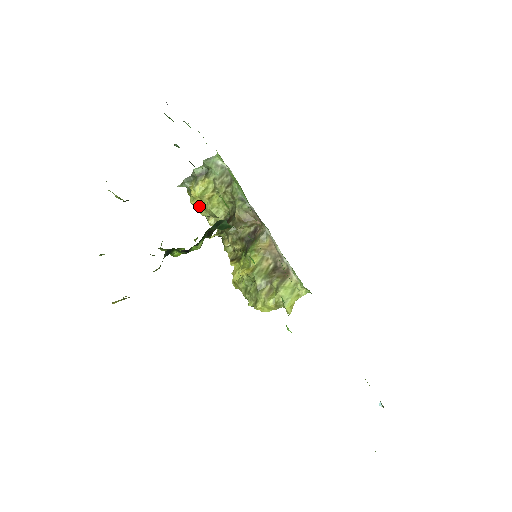
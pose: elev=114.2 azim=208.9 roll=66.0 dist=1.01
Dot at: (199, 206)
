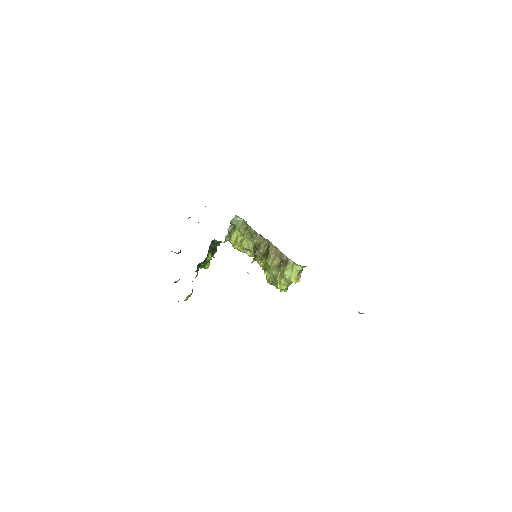
Dot at: (238, 248)
